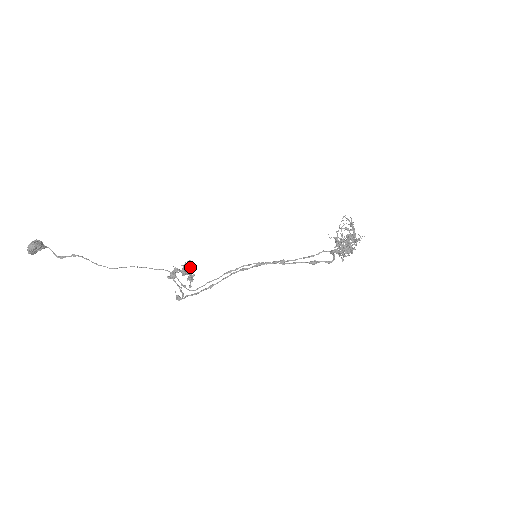
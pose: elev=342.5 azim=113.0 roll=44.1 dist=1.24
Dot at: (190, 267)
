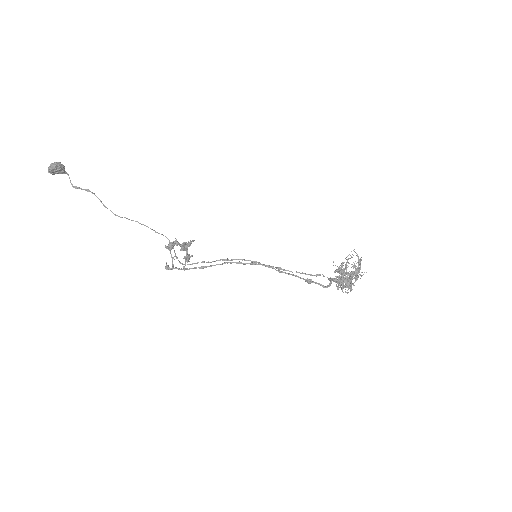
Dot at: (190, 244)
